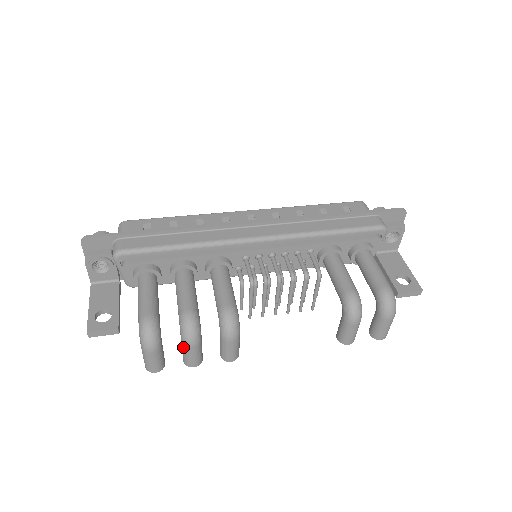
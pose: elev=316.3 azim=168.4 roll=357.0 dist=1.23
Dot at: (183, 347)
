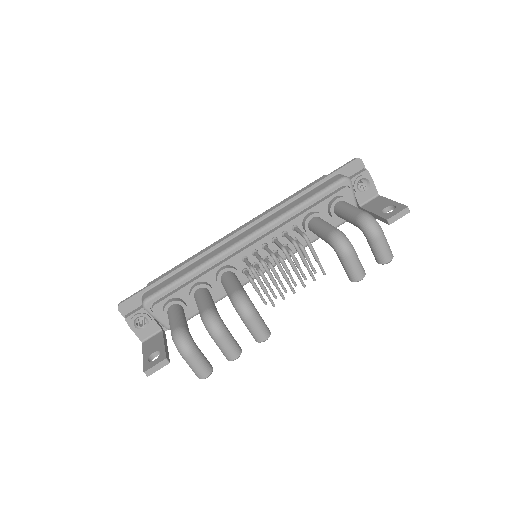
Dot at: (215, 342)
